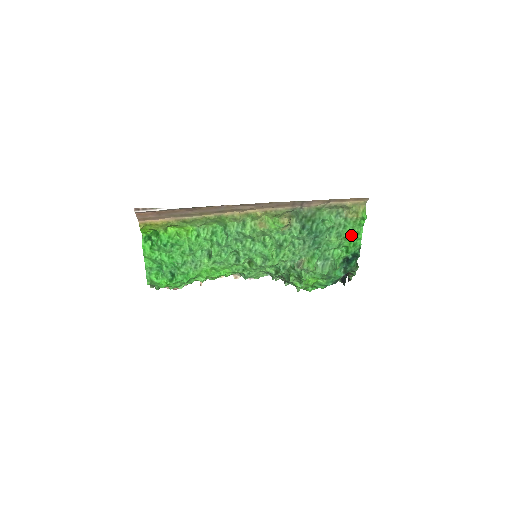
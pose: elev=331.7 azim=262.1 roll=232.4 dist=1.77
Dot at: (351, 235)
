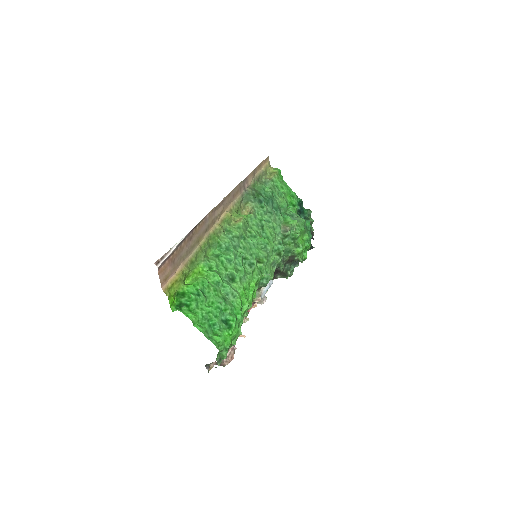
Dot at: (285, 190)
